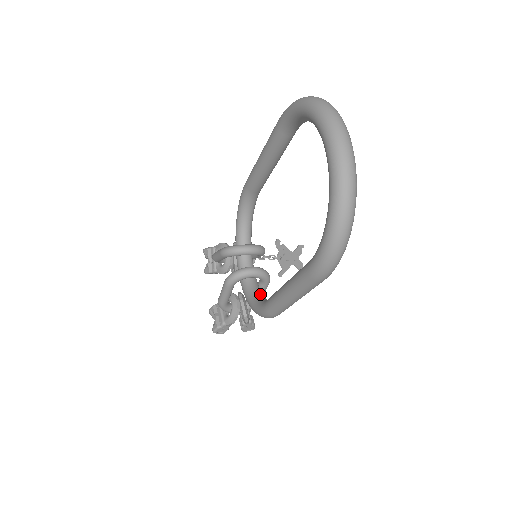
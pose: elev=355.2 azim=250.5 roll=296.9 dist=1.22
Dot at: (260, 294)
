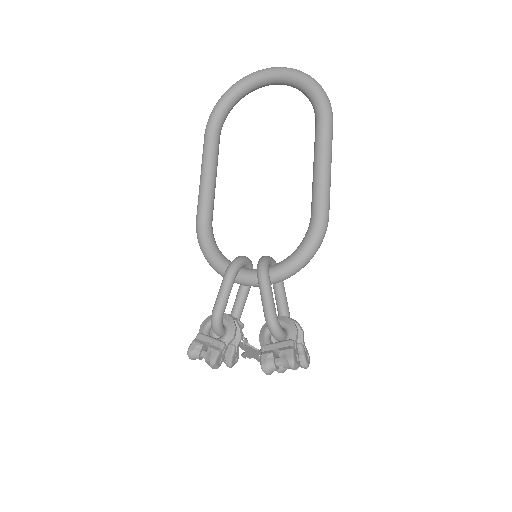
Dot at: occluded
